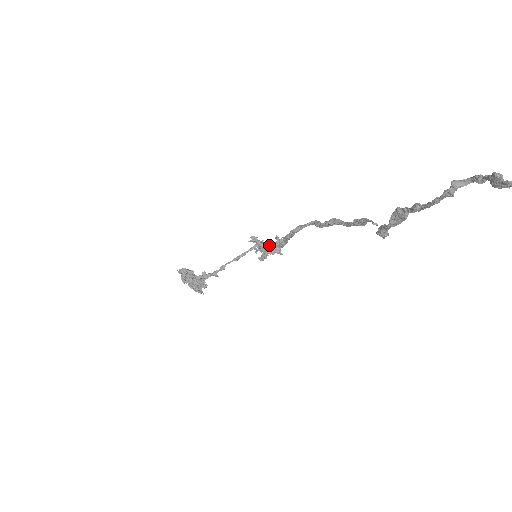
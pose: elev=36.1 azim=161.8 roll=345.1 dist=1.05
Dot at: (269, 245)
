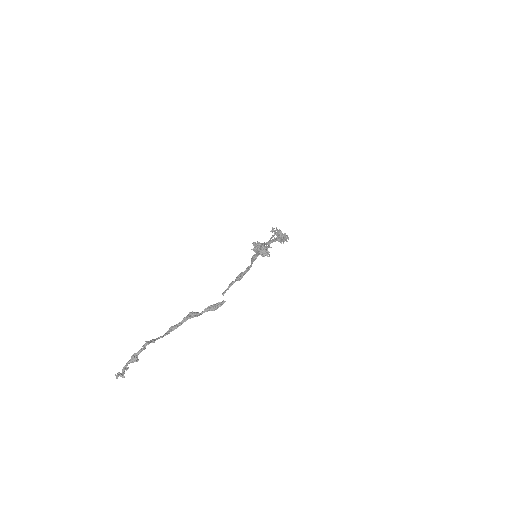
Dot at: occluded
